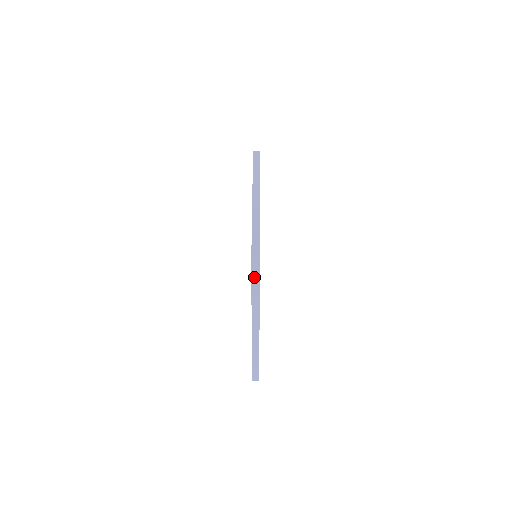
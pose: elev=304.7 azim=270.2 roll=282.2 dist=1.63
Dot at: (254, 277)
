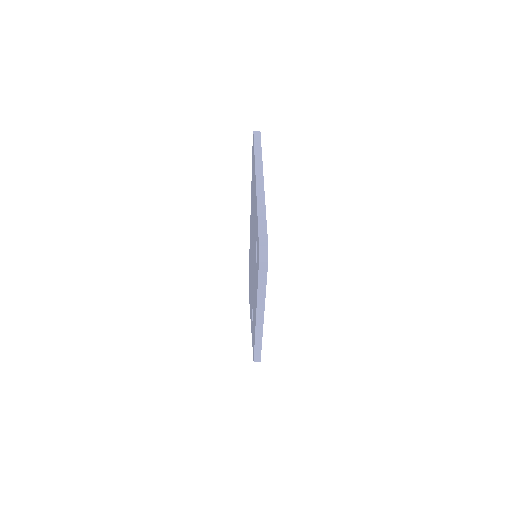
Dot at: (256, 133)
